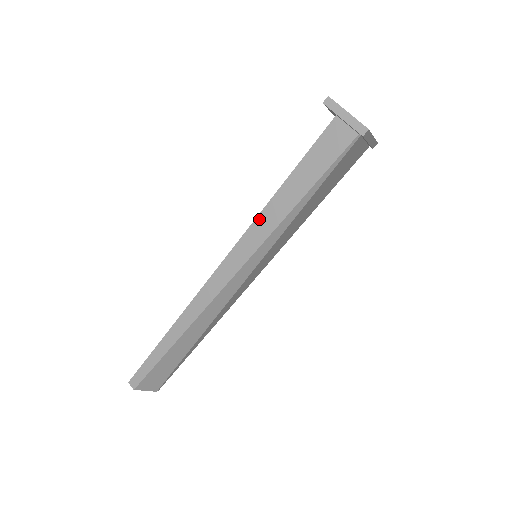
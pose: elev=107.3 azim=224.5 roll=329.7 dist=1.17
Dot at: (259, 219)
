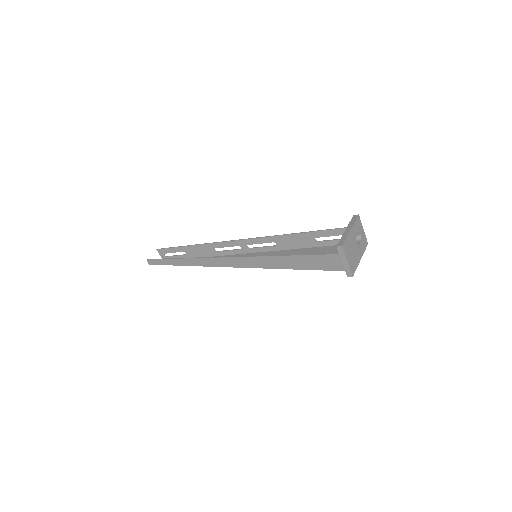
Dot at: (266, 258)
